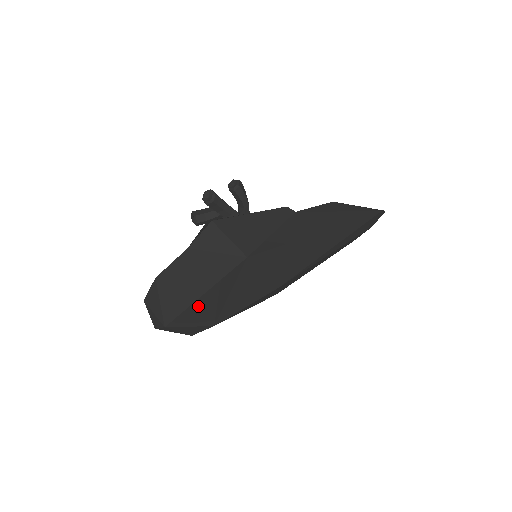
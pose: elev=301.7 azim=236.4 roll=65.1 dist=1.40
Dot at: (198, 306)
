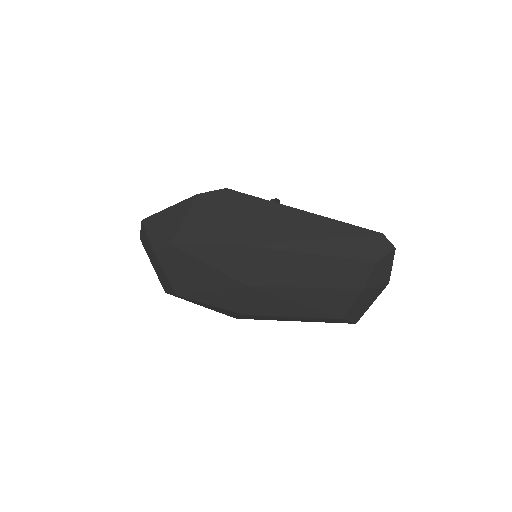
Dot at: (171, 213)
